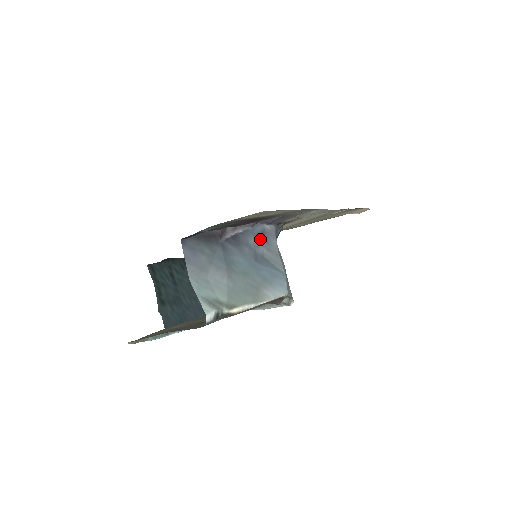
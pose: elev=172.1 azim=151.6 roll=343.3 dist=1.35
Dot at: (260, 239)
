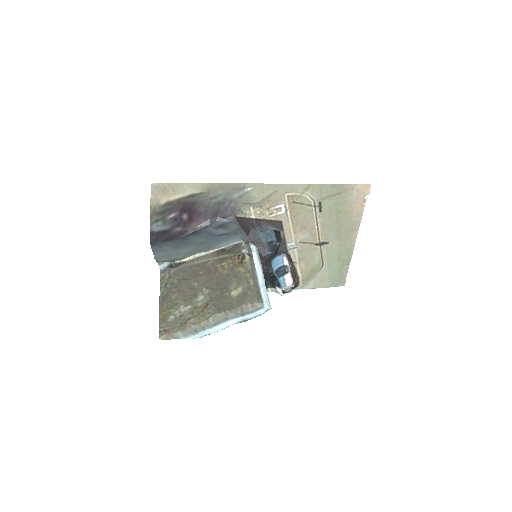
Dot at: (220, 228)
